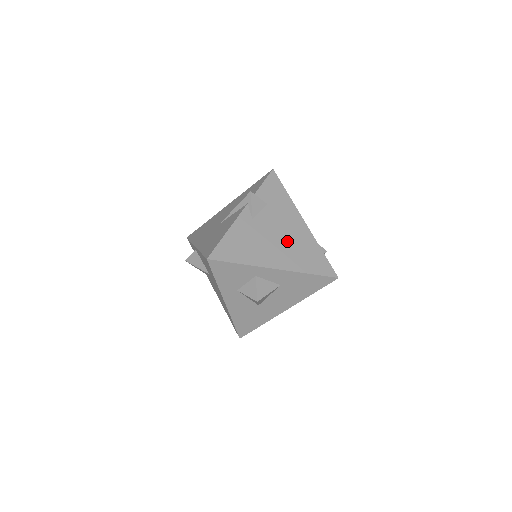
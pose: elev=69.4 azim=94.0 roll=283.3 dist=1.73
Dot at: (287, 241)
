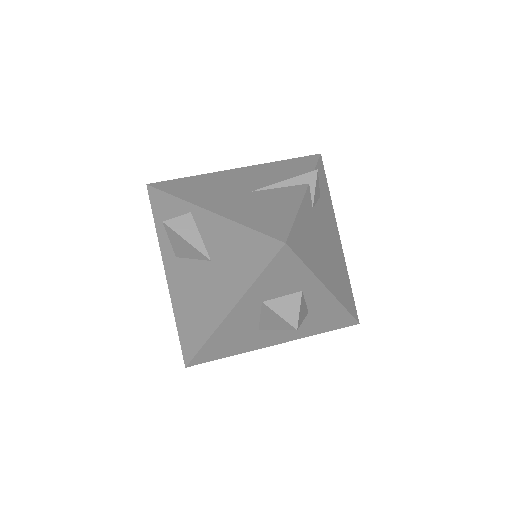
Dot at: (333, 256)
